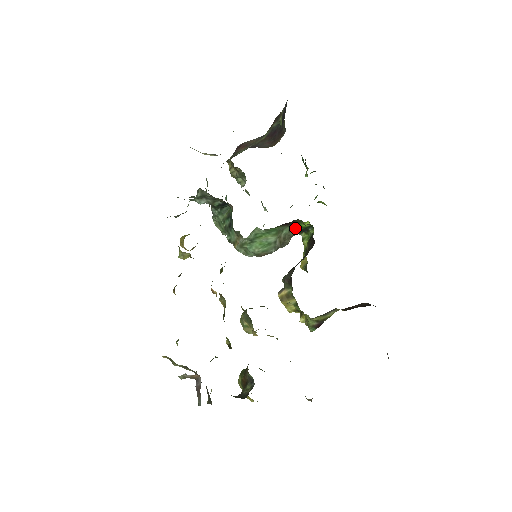
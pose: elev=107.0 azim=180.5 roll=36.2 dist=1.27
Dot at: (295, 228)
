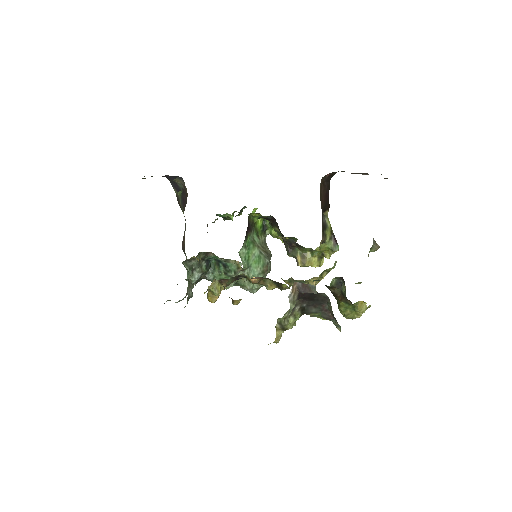
Dot at: (258, 233)
